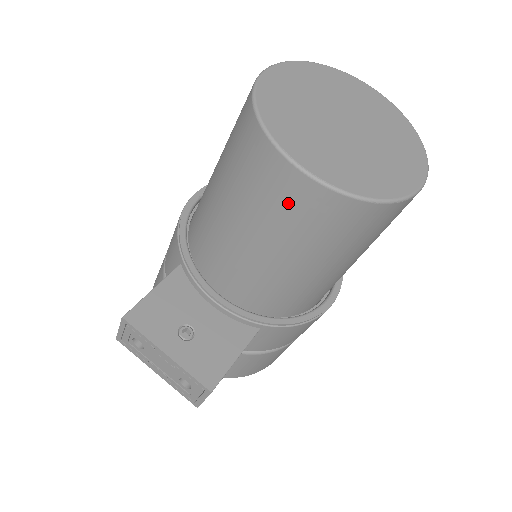
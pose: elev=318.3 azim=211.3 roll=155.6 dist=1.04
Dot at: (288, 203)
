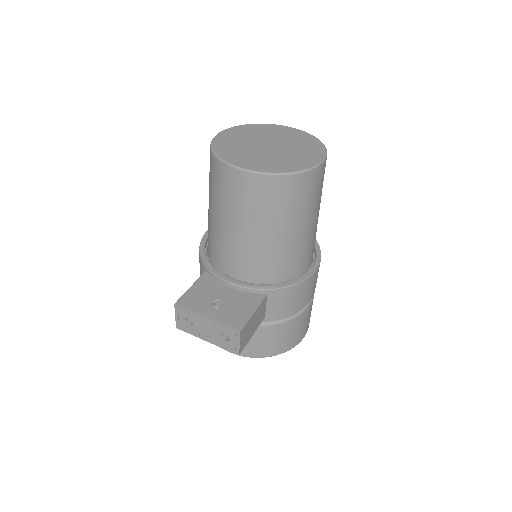
Dot at: (245, 193)
